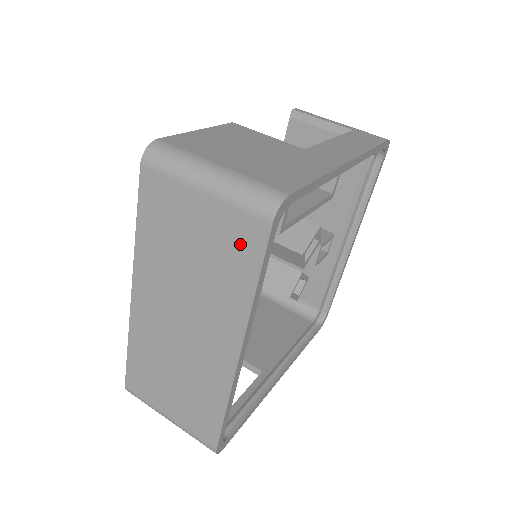
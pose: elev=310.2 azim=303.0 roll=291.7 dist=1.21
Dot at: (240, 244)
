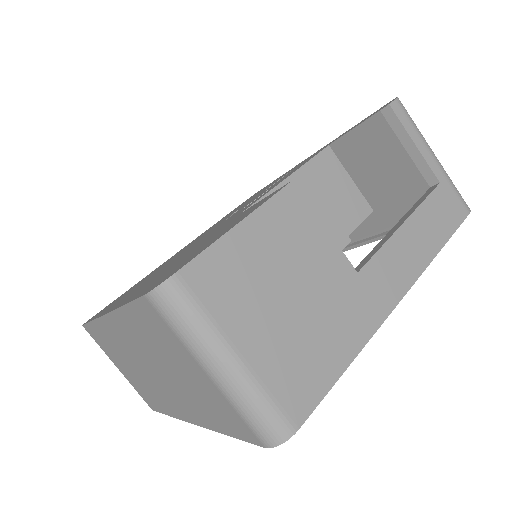
Dot at: (227, 418)
